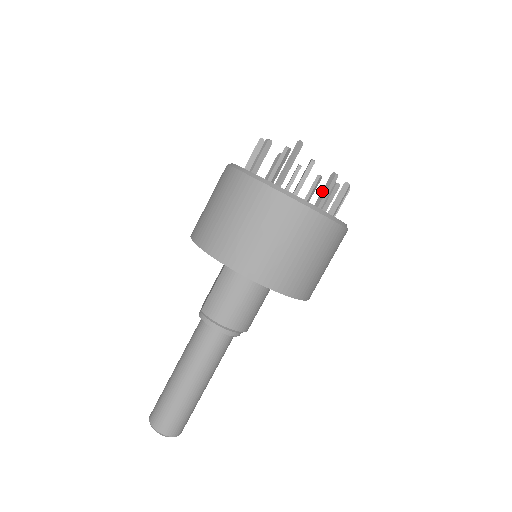
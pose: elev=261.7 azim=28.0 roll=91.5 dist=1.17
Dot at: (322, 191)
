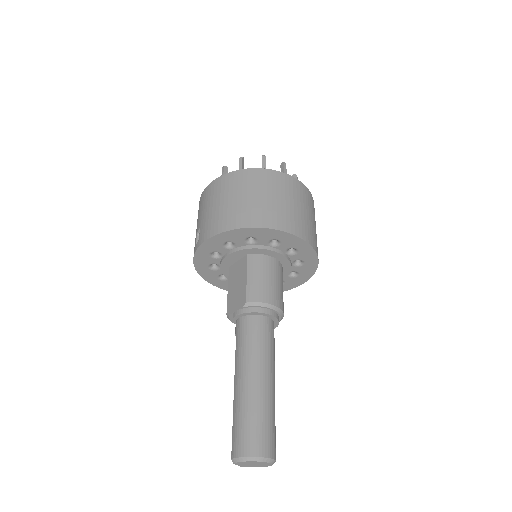
Dot at: occluded
